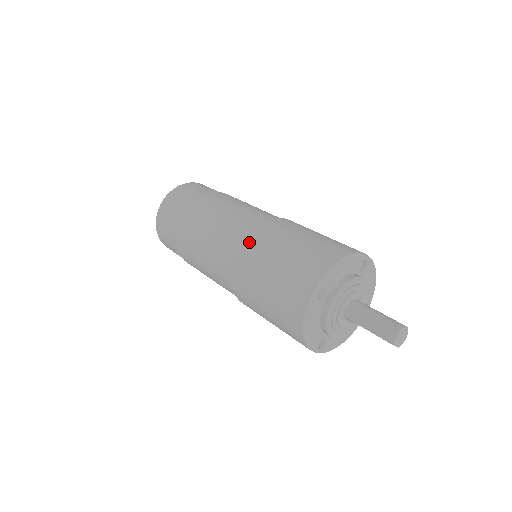
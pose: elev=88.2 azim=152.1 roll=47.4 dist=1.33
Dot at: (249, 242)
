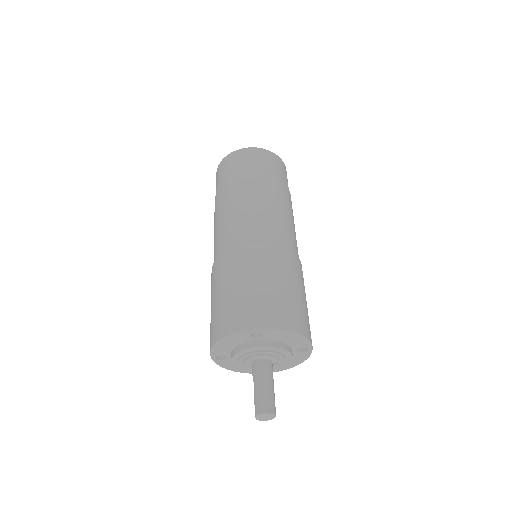
Dot at: (261, 248)
